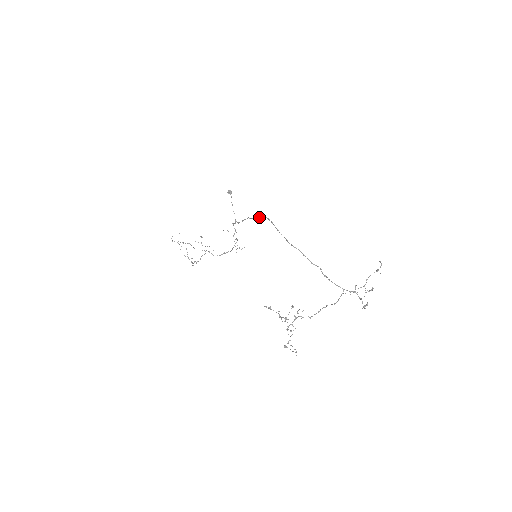
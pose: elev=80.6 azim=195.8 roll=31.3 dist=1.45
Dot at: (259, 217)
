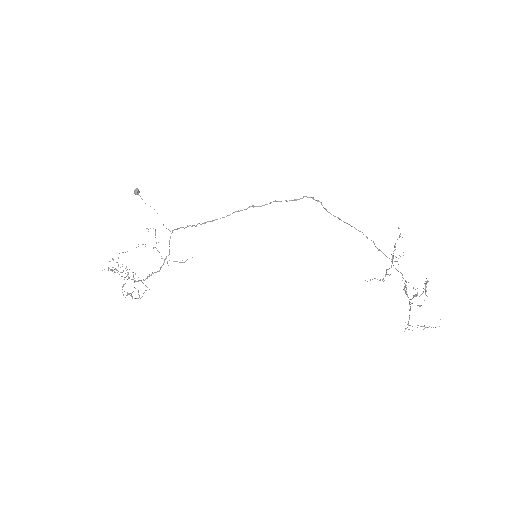
Dot at: occluded
